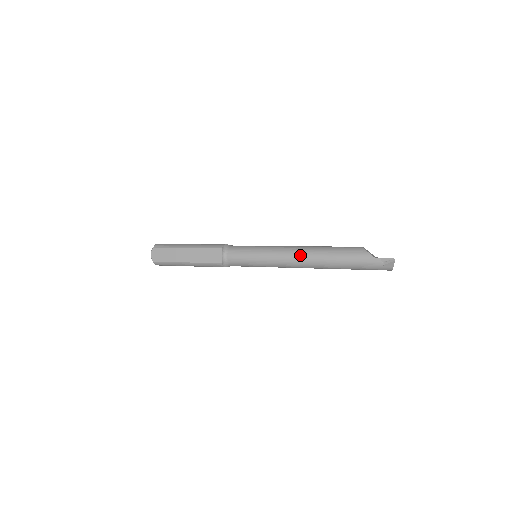
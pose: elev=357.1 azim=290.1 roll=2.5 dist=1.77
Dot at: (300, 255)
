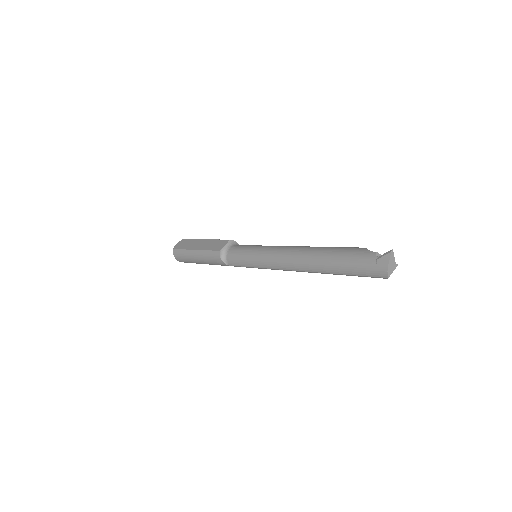
Dot at: (293, 248)
